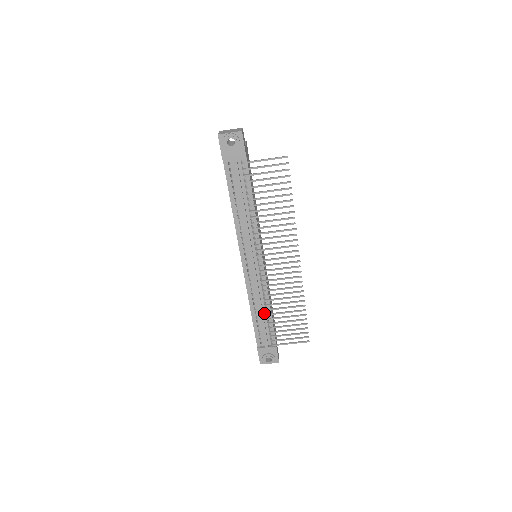
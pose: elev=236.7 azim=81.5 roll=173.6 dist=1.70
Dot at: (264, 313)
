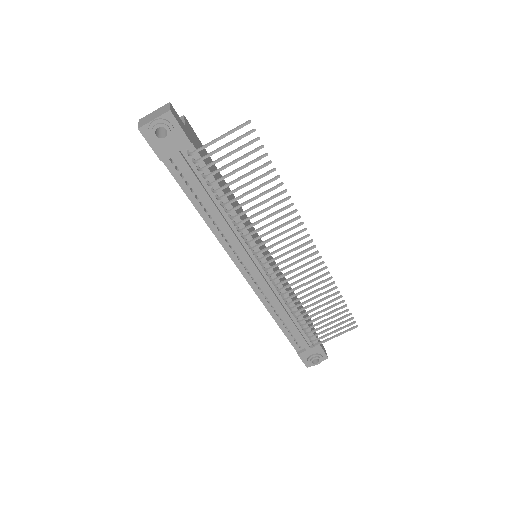
Dot at: (291, 316)
